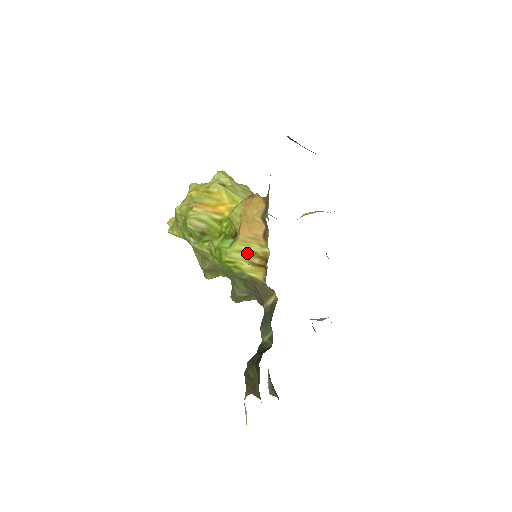
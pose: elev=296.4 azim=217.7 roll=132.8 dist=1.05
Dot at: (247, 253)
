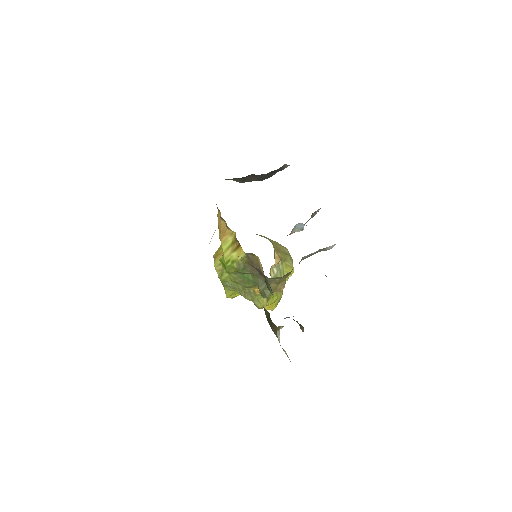
Dot at: (230, 247)
